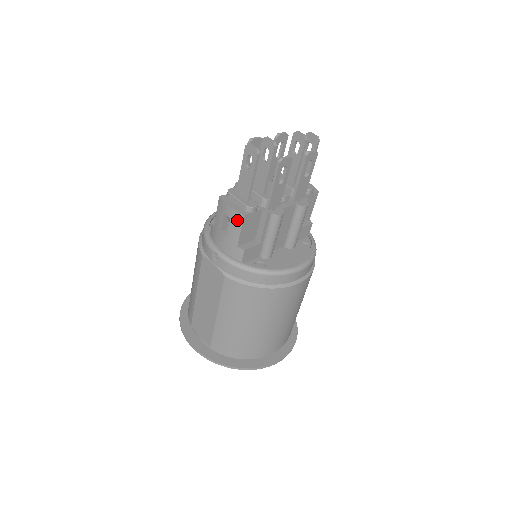
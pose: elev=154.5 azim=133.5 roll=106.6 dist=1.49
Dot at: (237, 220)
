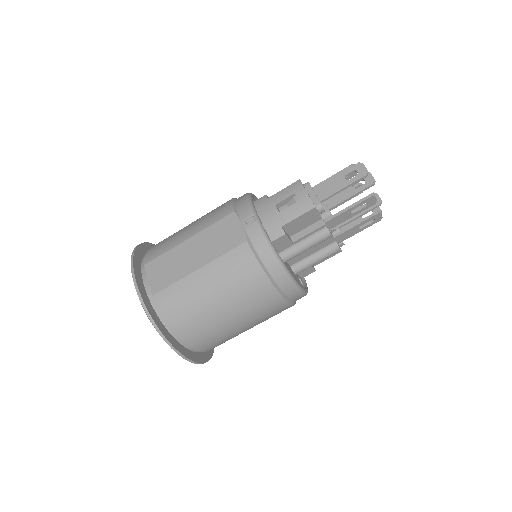
Dot at: (305, 206)
